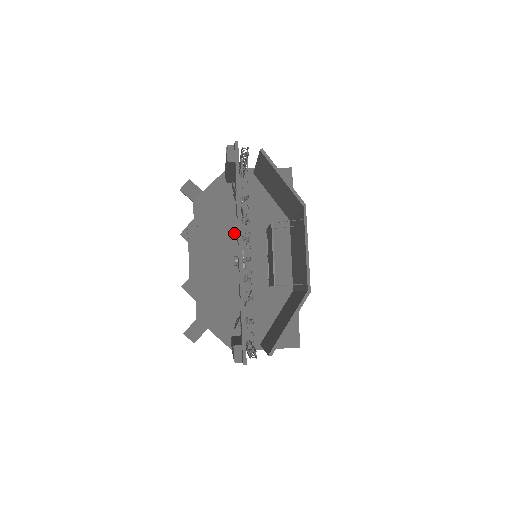
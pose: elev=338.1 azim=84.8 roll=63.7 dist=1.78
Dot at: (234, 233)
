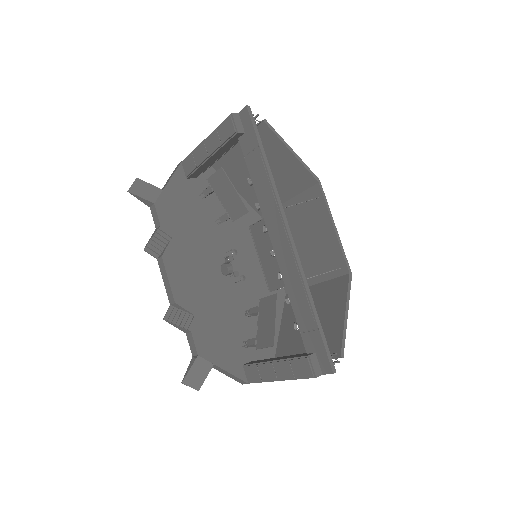
Dot at: (211, 238)
